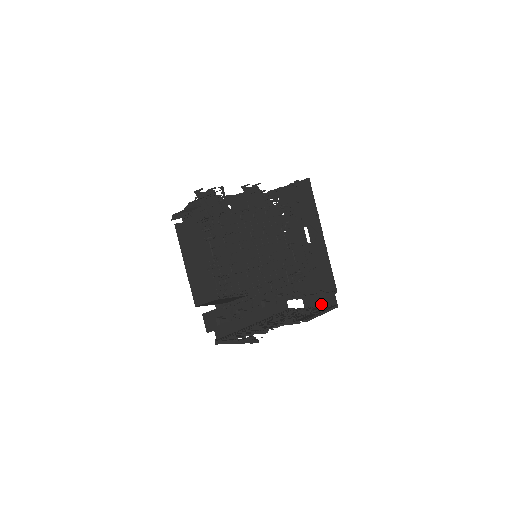
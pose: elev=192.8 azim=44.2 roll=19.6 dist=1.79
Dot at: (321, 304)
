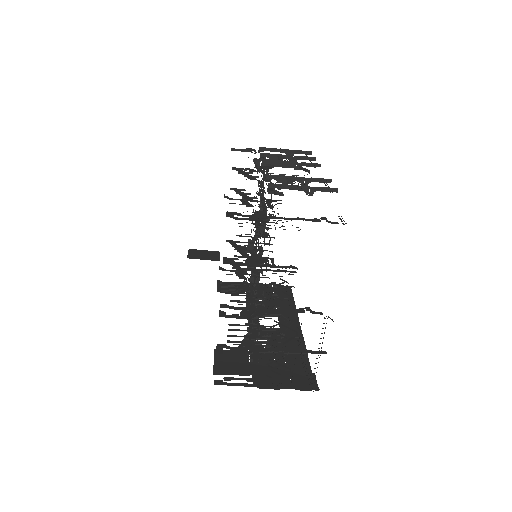
Dot at: (290, 382)
